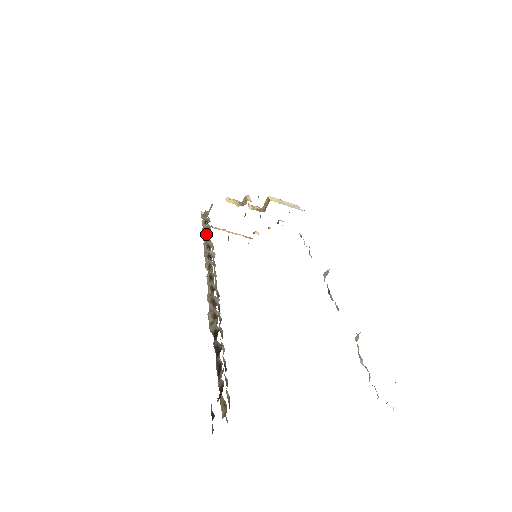
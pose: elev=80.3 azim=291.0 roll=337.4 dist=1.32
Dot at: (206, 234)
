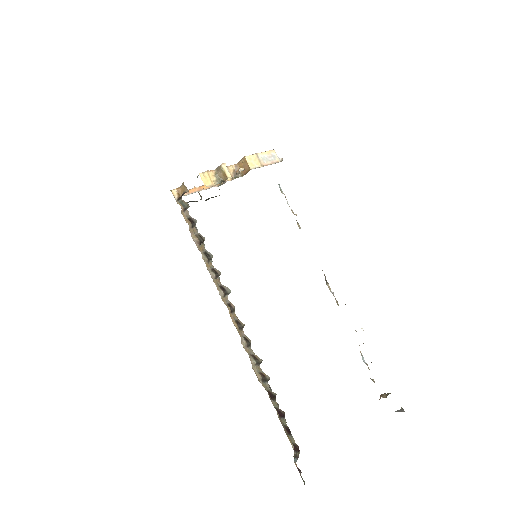
Dot at: (203, 249)
